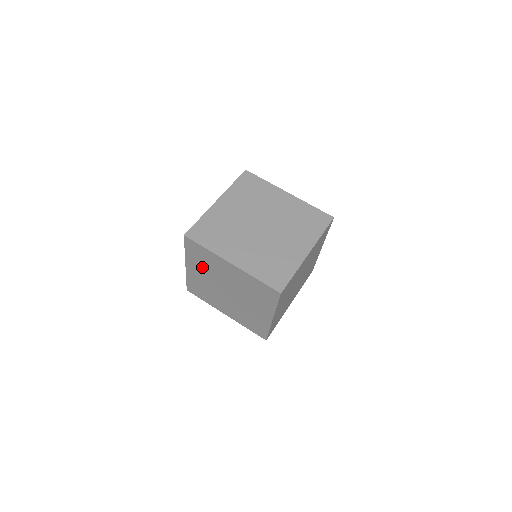
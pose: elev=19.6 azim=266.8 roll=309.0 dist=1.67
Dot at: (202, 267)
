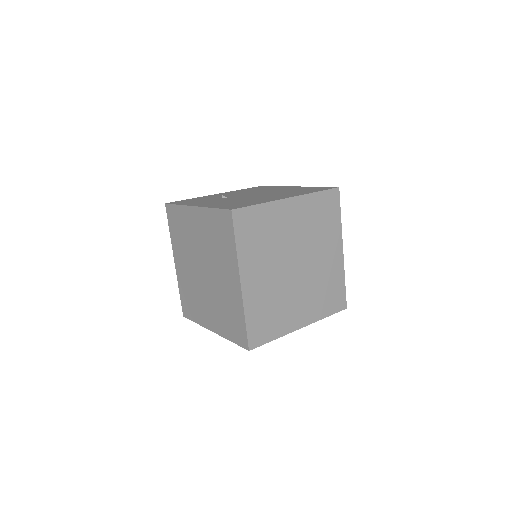
Dot at: (182, 247)
